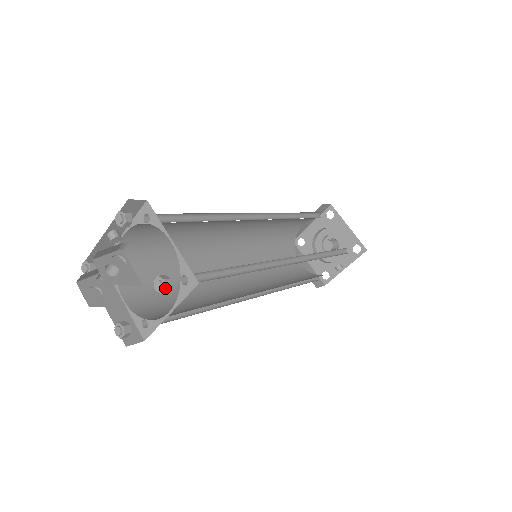
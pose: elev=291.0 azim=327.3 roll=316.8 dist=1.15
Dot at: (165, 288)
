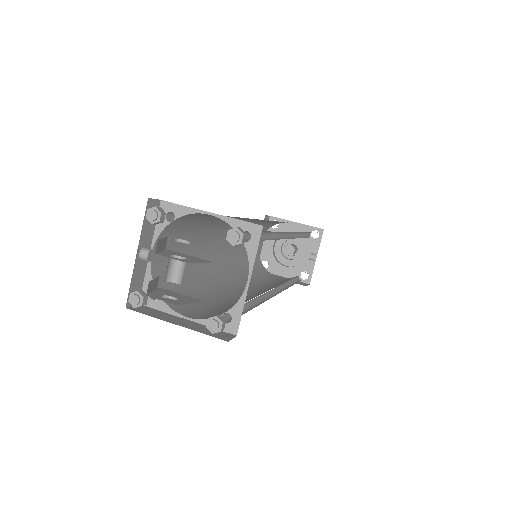
Dot at: (243, 234)
